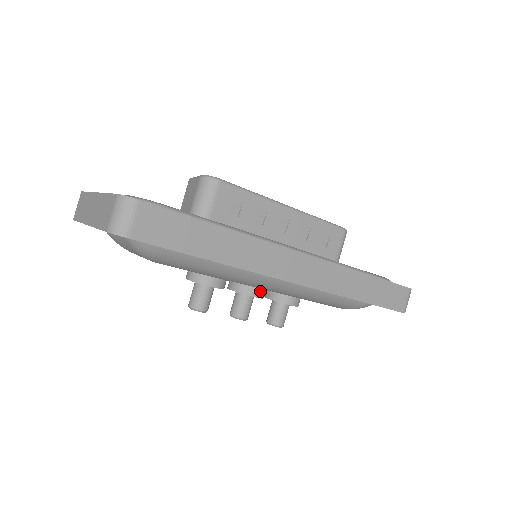
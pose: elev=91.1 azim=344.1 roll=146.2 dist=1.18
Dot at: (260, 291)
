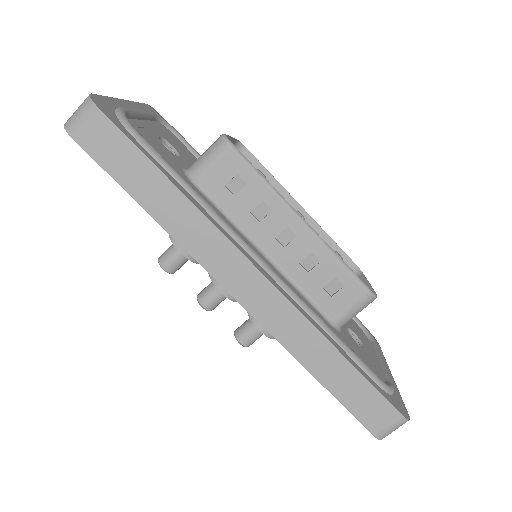
Dot at: occluded
